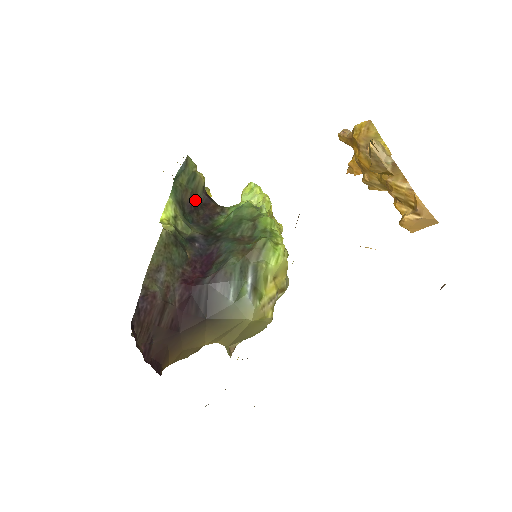
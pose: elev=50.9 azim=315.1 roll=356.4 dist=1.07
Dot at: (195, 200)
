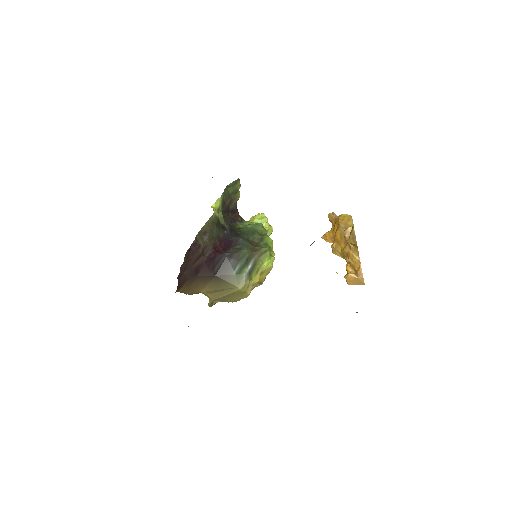
Dot at: (230, 206)
